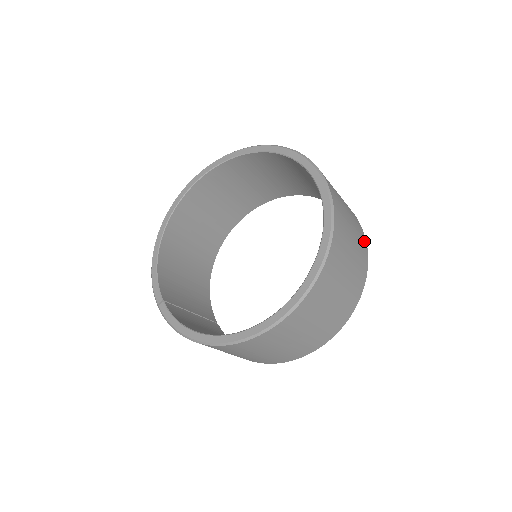
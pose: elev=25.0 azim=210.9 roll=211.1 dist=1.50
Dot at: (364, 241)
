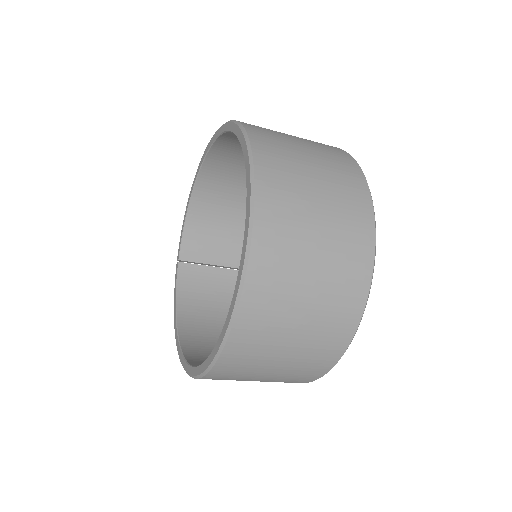
Dot at: (351, 317)
